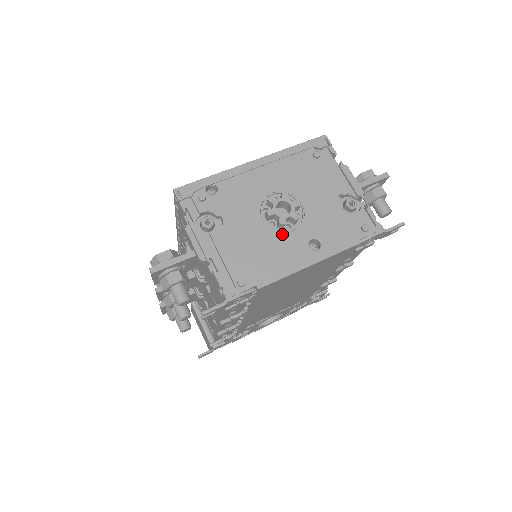
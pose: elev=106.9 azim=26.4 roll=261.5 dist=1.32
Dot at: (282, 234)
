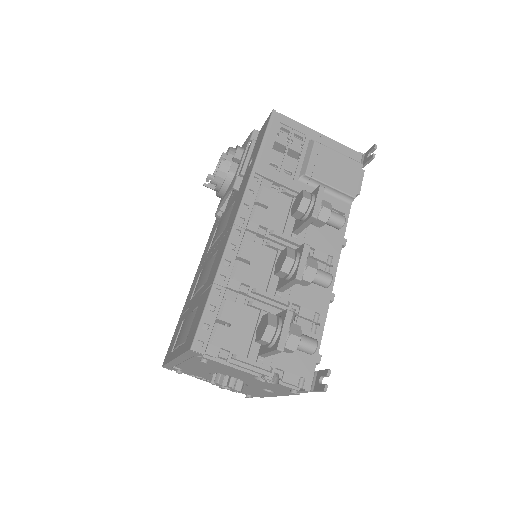
Dot at: (243, 386)
